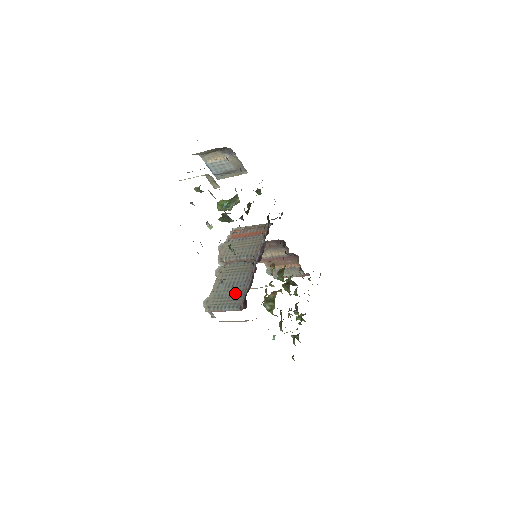
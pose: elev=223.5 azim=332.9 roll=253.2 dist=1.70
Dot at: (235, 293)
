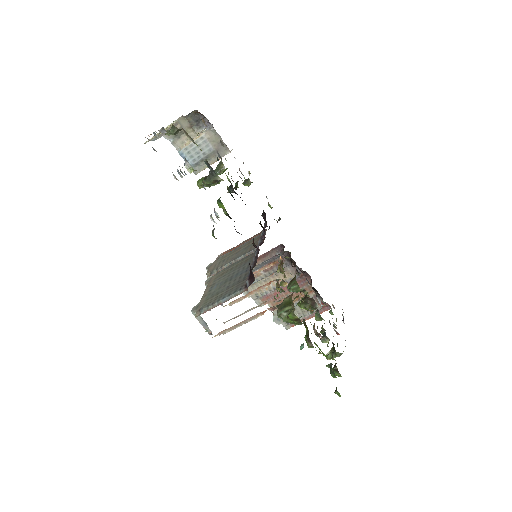
Dot at: (235, 282)
